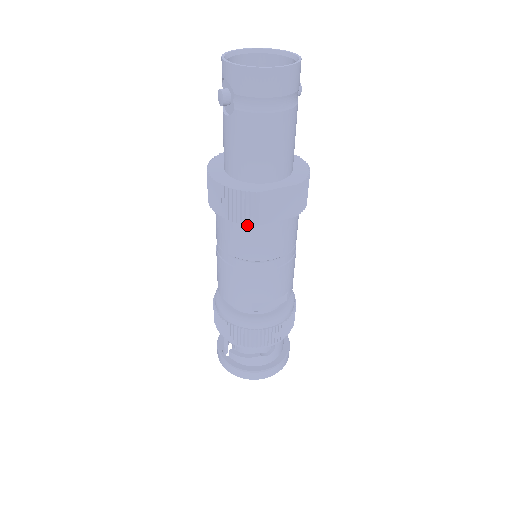
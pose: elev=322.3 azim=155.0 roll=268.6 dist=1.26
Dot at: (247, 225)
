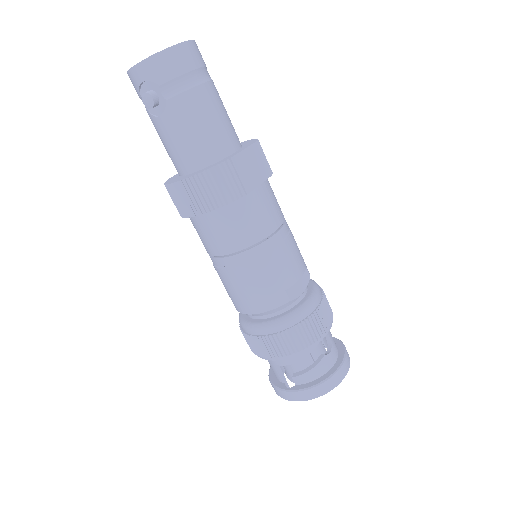
Dot at: (237, 204)
